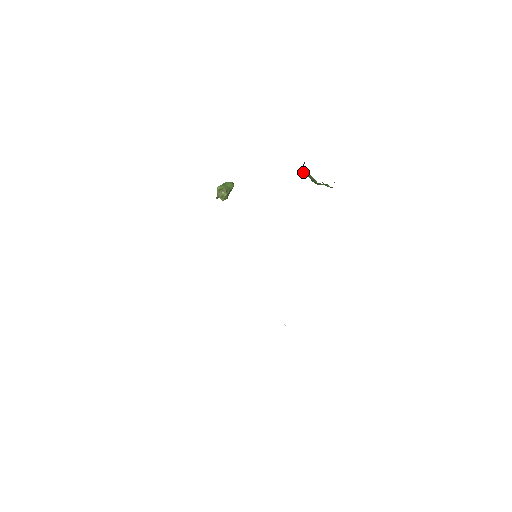
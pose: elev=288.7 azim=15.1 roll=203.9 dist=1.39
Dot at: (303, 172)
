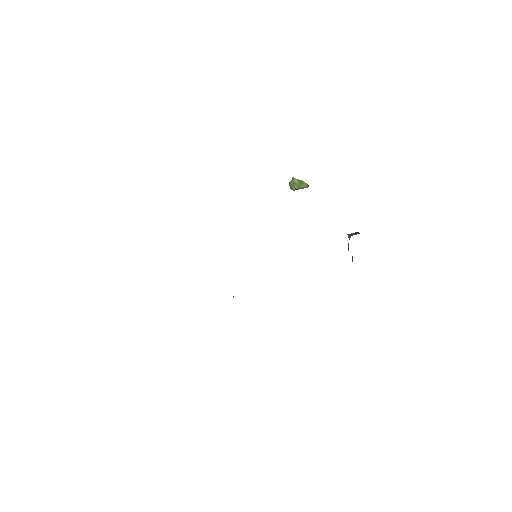
Dot at: (349, 237)
